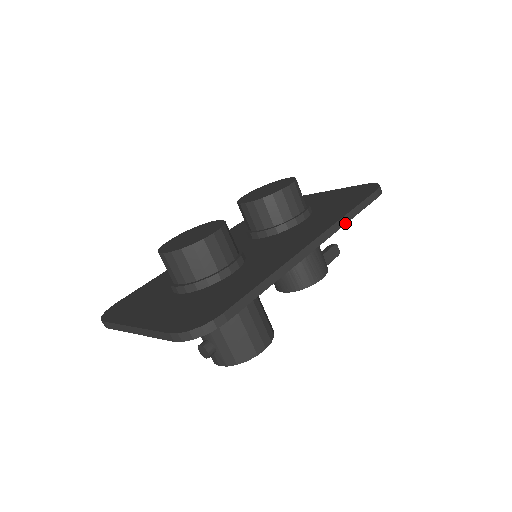
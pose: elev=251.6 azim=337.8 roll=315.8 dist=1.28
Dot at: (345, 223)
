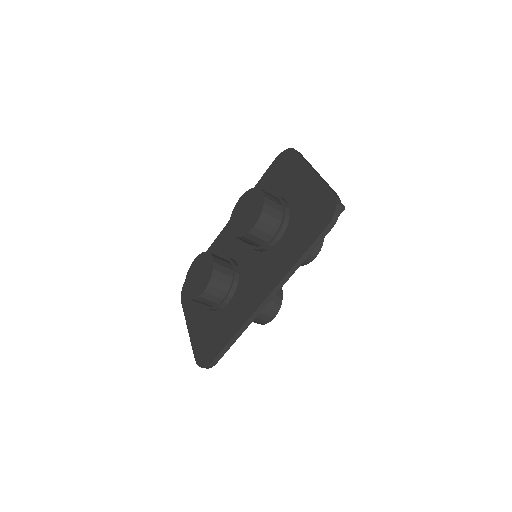
Dot at: occluded
